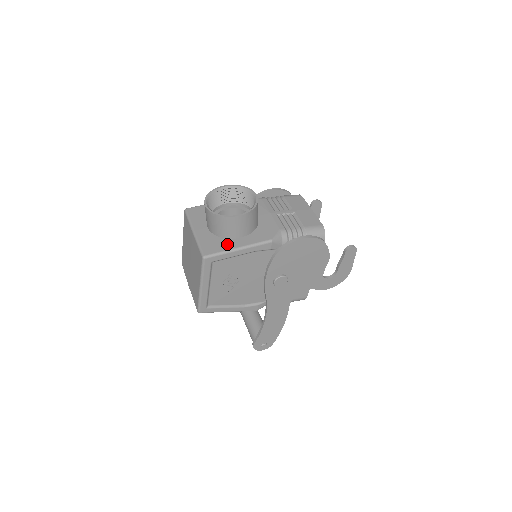
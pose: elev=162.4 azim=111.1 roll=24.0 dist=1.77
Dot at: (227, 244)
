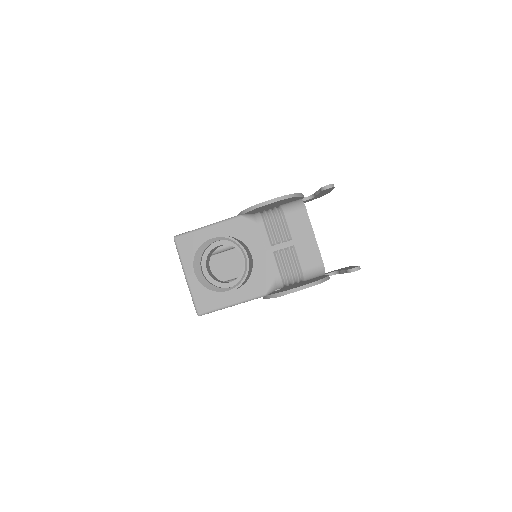
Dot at: (220, 299)
